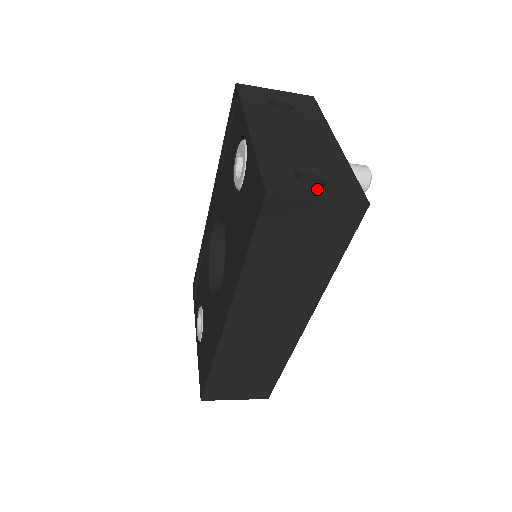
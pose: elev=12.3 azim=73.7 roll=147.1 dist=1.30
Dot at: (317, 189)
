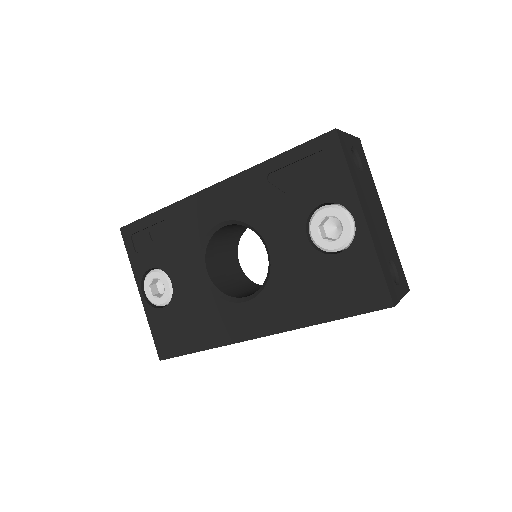
Dot at: (399, 287)
